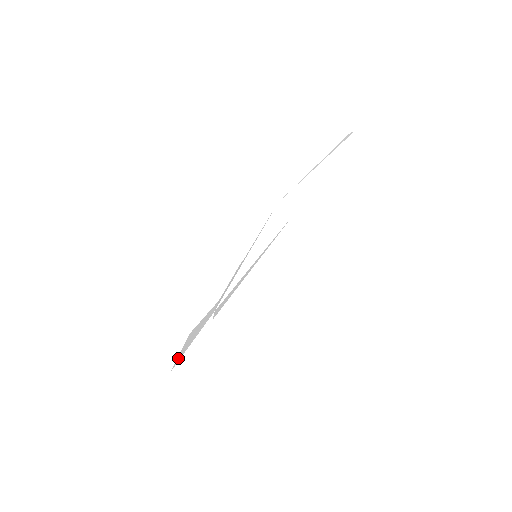
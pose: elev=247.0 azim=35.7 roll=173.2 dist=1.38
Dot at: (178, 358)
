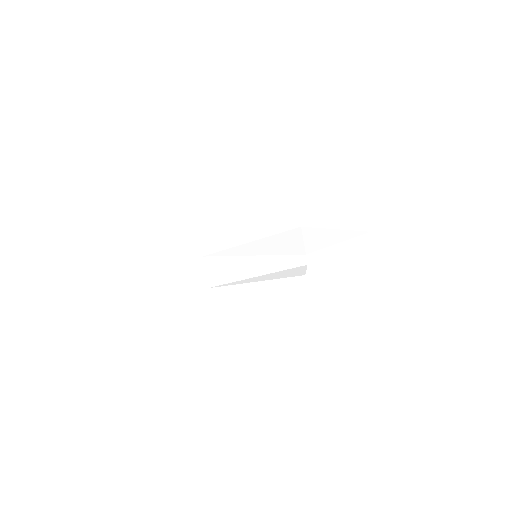
Dot at: (152, 283)
